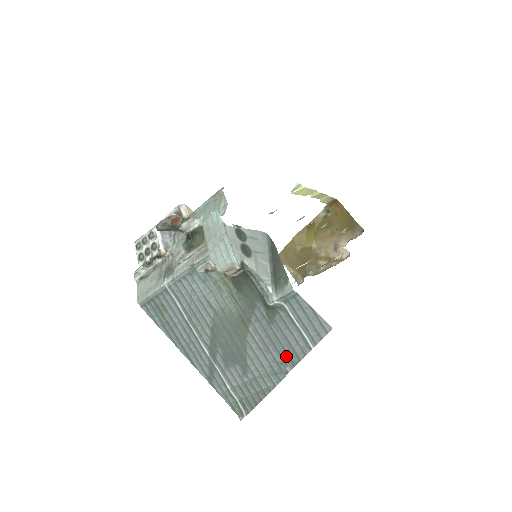
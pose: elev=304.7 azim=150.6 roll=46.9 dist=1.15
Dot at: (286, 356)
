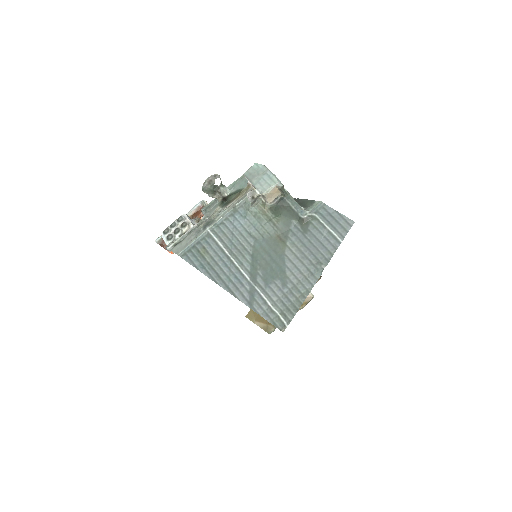
Dot at: (320, 256)
